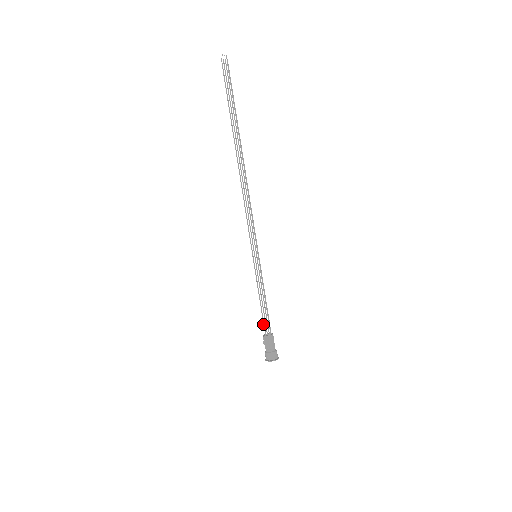
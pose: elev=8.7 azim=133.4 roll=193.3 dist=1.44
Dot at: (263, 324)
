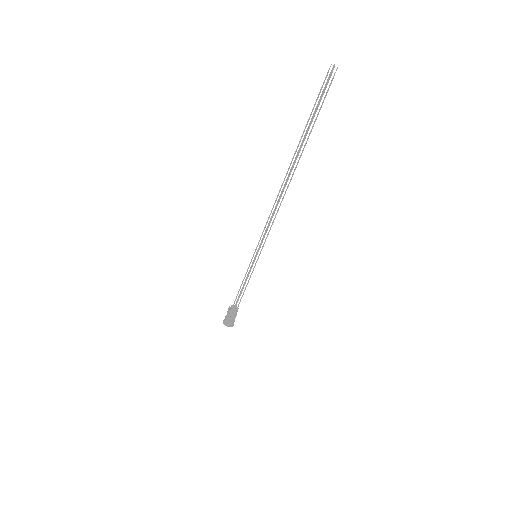
Dot at: (237, 299)
